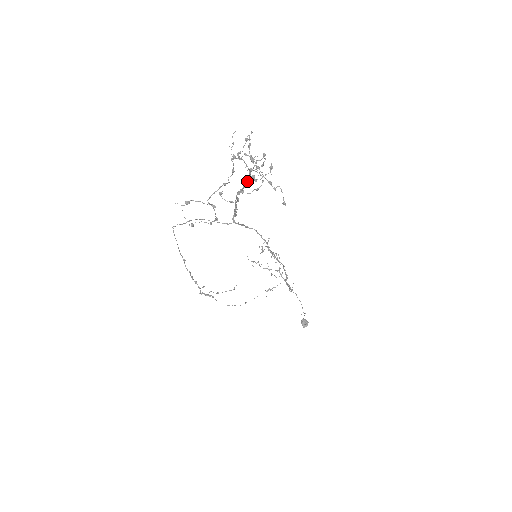
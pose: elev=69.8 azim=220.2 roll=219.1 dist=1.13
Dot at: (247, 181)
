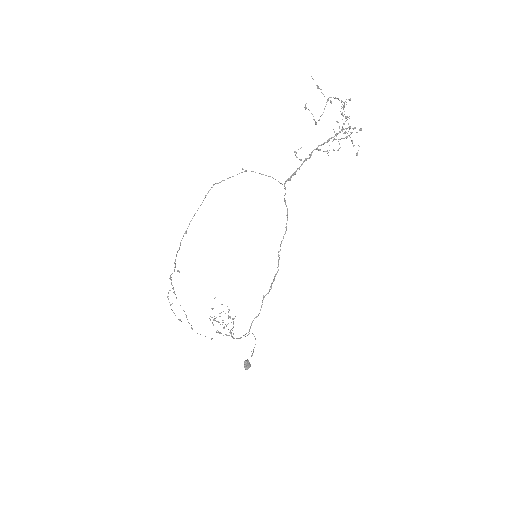
Dot at: occluded
